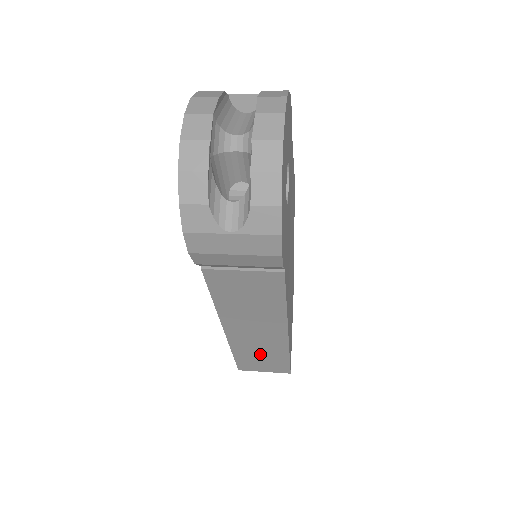
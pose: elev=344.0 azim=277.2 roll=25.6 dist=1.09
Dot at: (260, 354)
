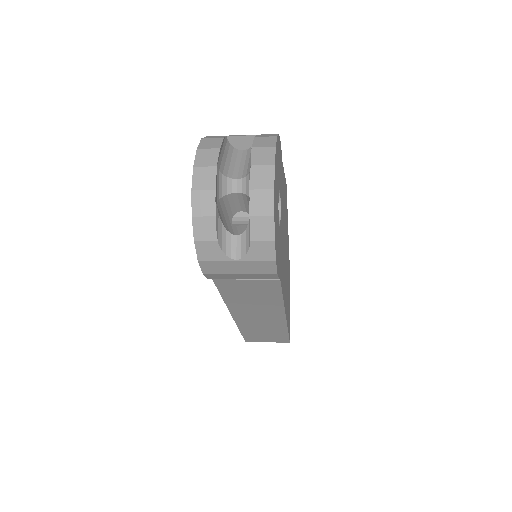
Dot at: (263, 331)
